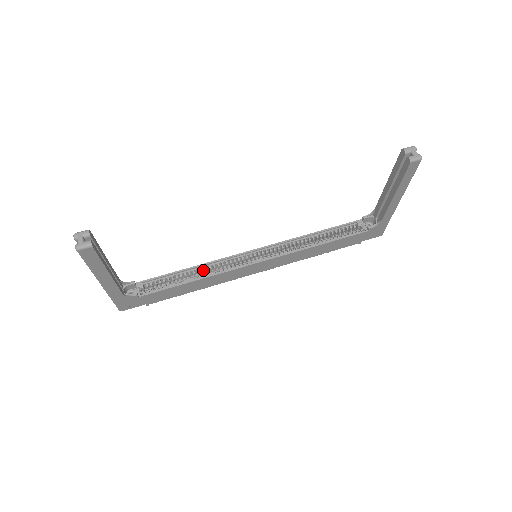
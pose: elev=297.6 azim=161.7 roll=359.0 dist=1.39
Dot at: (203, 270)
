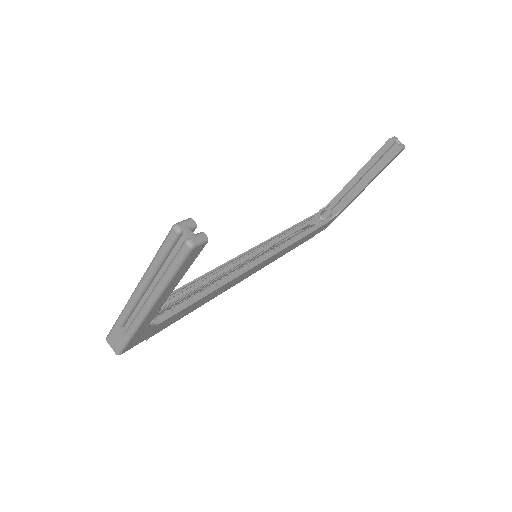
Dot at: occluded
